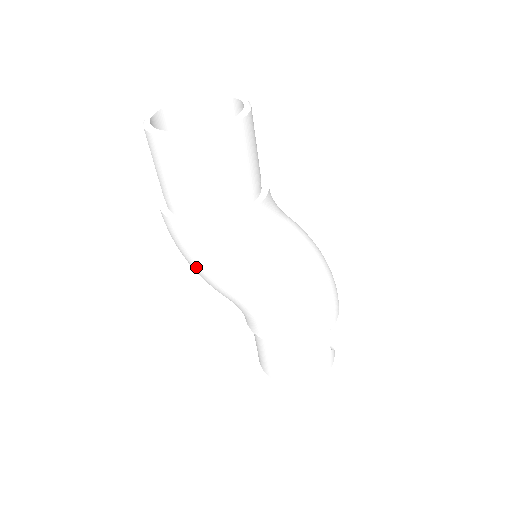
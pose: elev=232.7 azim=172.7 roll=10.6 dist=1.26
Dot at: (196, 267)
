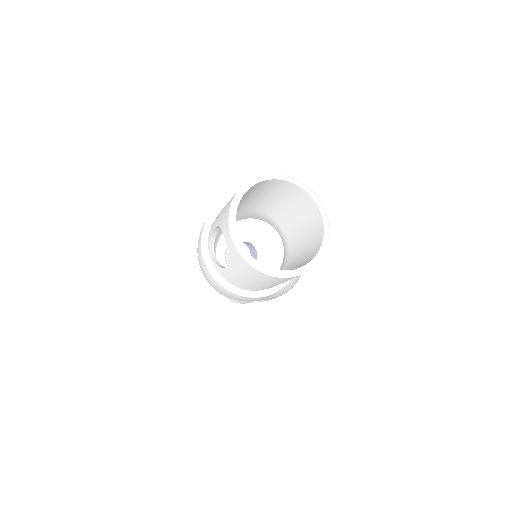
Dot at: occluded
